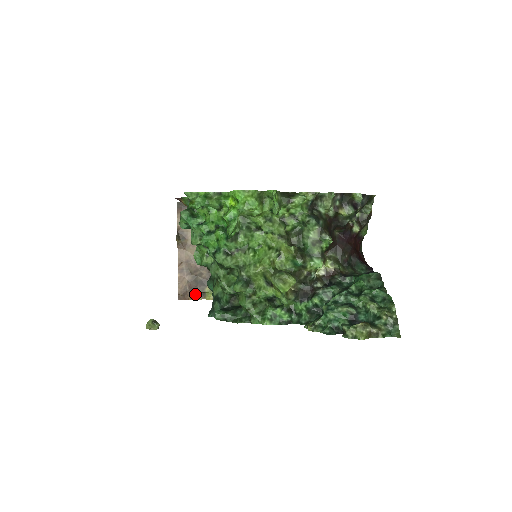
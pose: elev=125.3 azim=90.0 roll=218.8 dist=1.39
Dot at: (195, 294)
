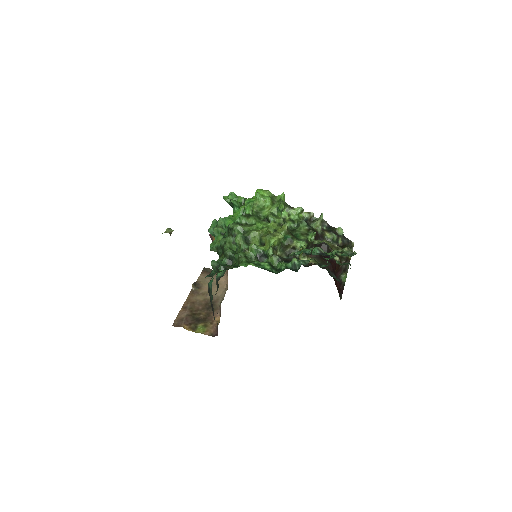
Dot at: (188, 326)
